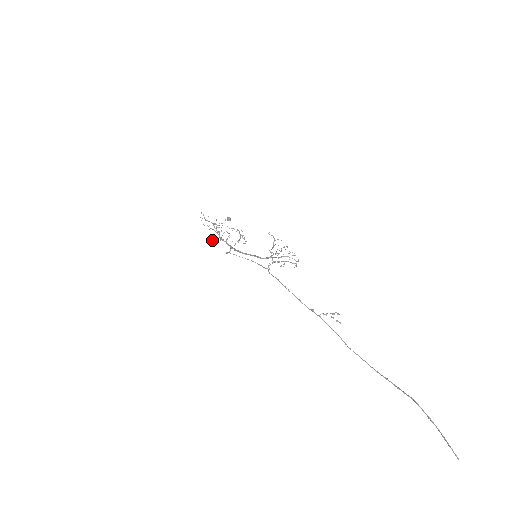
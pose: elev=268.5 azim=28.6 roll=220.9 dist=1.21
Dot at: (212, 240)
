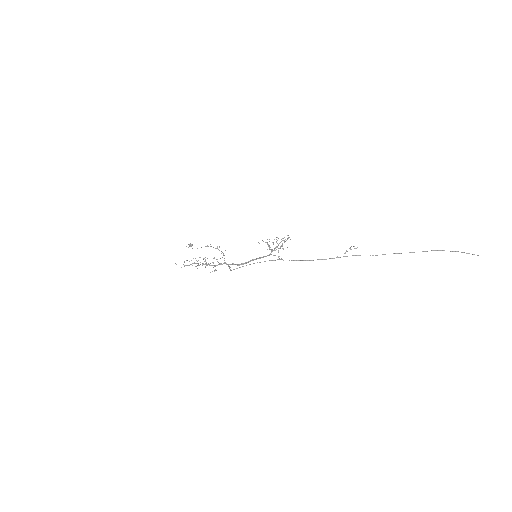
Dot at: occluded
